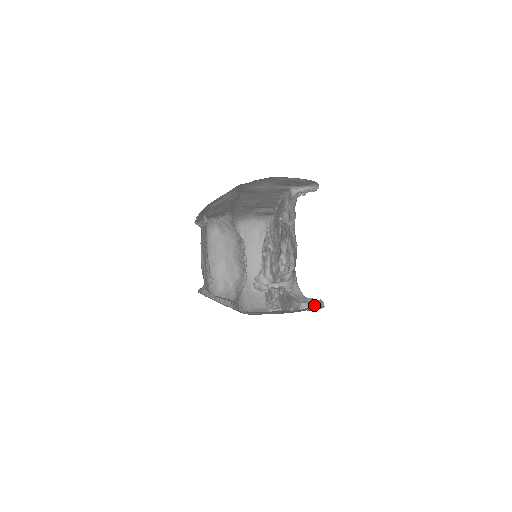
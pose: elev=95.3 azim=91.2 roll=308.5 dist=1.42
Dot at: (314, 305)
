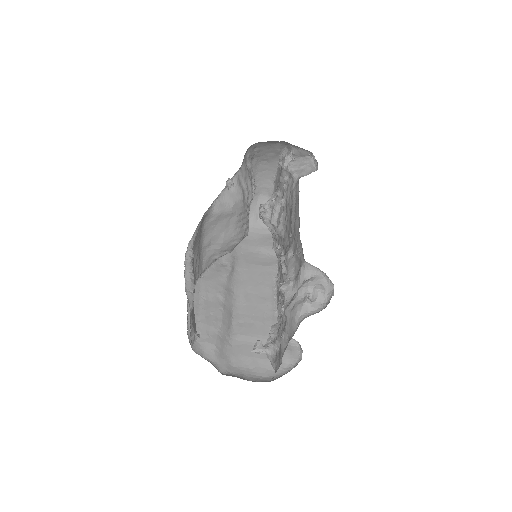
Dot at: occluded
